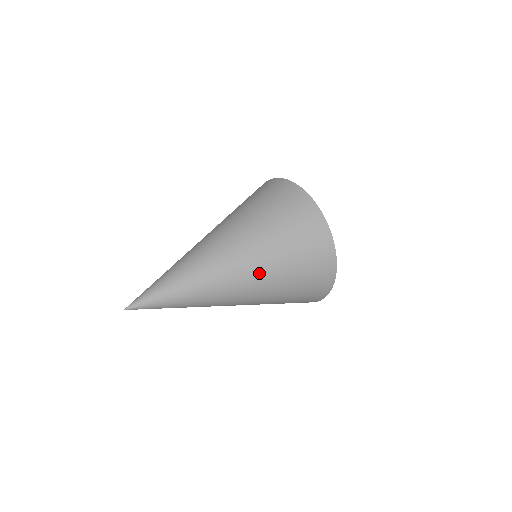
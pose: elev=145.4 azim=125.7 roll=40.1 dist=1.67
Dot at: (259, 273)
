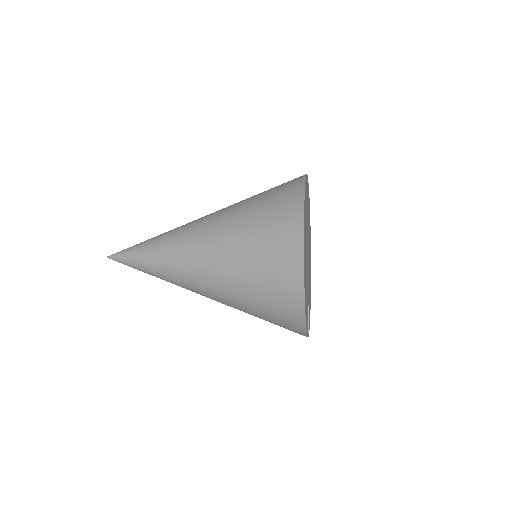
Dot at: (217, 282)
